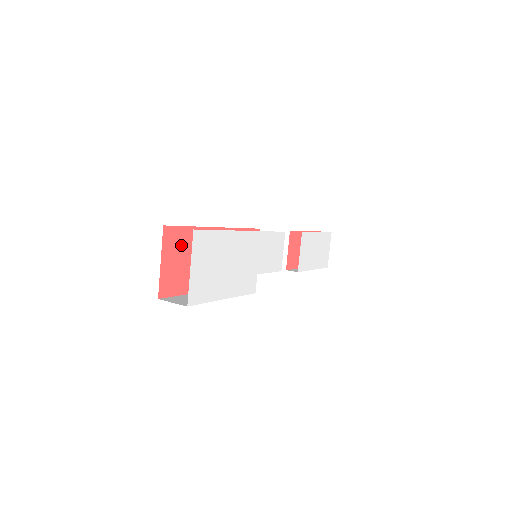
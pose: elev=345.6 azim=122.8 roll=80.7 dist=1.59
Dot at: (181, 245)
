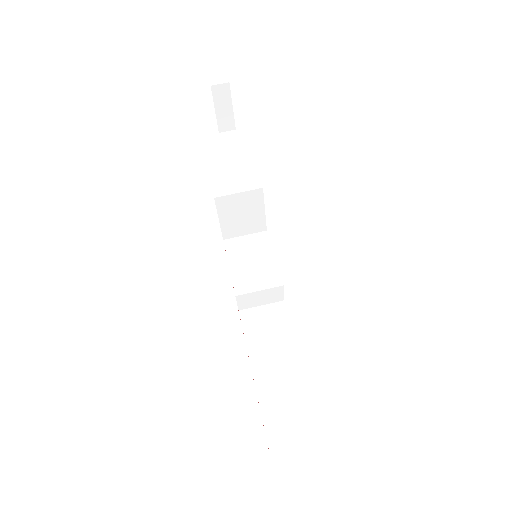
Dot at: occluded
